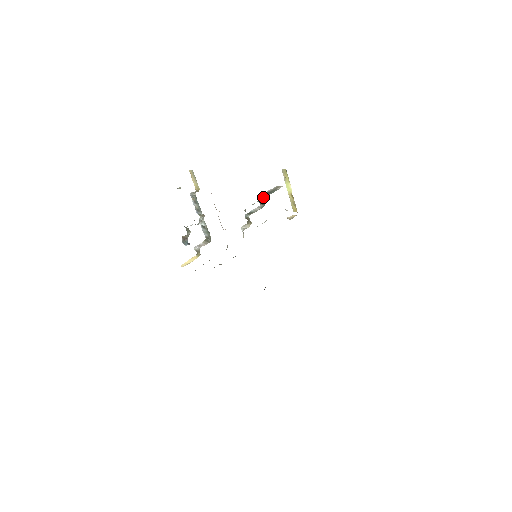
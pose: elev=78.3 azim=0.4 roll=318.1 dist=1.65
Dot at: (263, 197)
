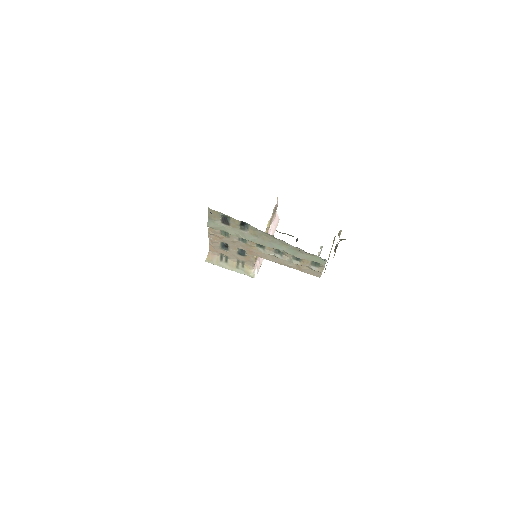
Dot at: occluded
